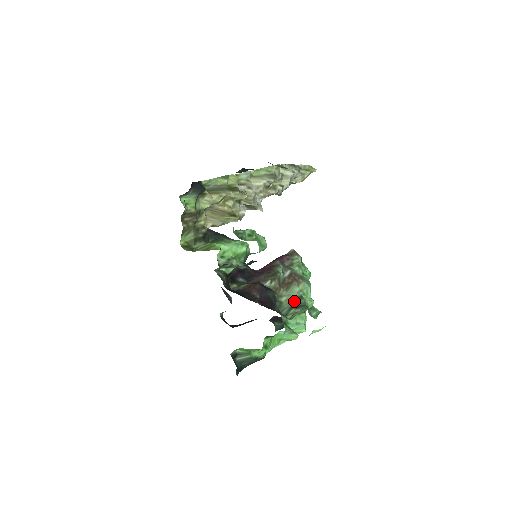
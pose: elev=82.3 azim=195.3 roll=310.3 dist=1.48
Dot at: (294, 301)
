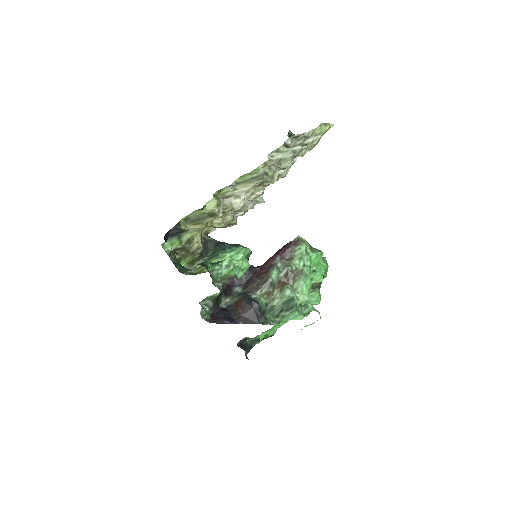
Dot at: (285, 303)
